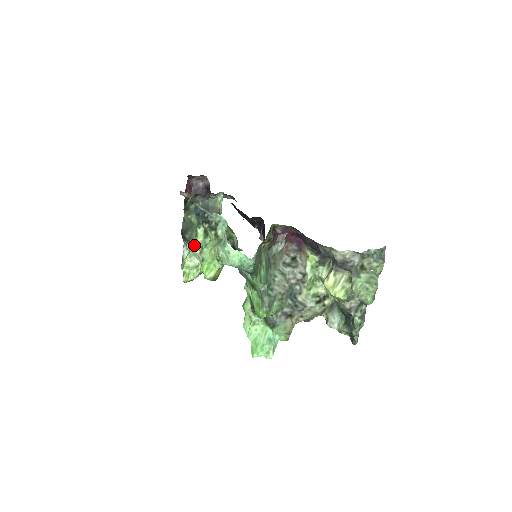
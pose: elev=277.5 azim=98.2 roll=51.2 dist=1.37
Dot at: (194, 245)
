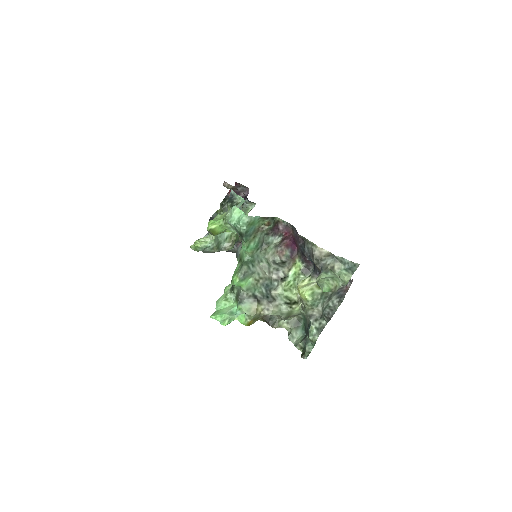
Dot at: occluded
